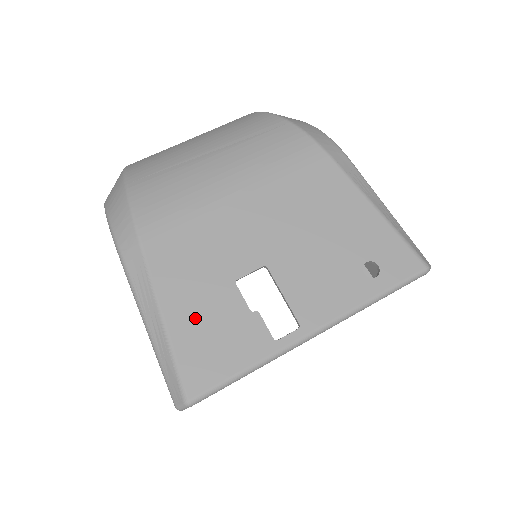
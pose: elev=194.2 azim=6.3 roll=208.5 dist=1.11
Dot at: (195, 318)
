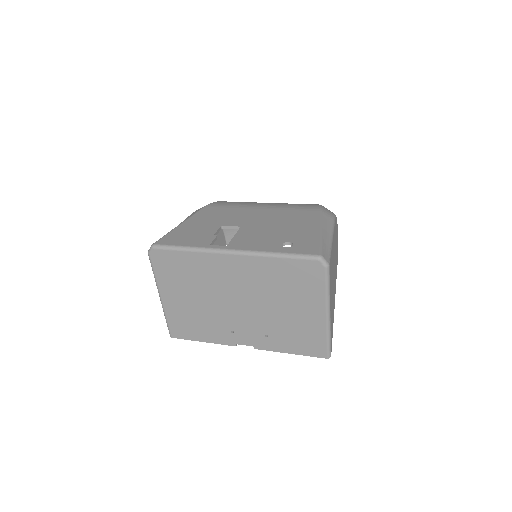
Dot at: (191, 228)
